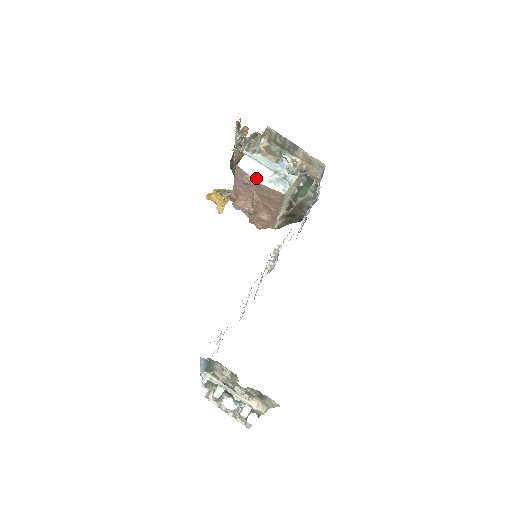
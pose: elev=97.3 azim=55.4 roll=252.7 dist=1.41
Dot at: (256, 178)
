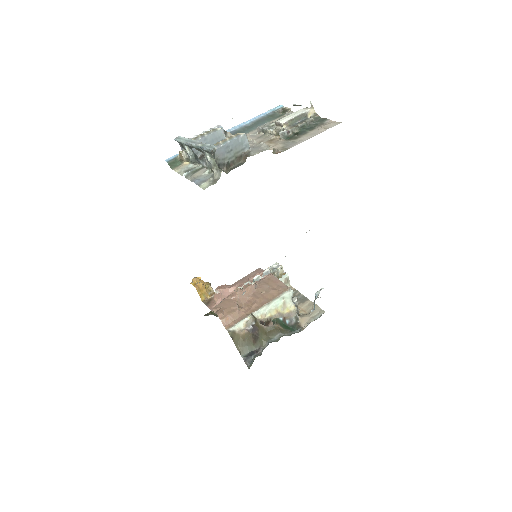
Dot at: occluded
